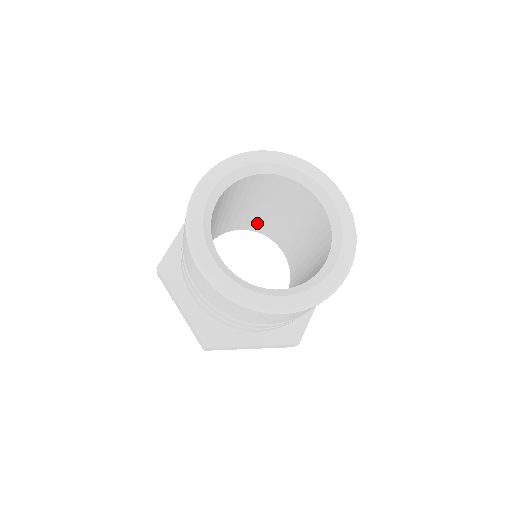
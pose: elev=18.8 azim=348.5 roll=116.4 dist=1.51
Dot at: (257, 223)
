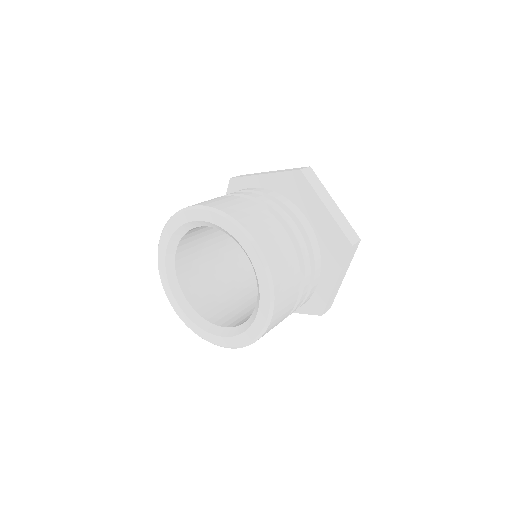
Dot at: occluded
